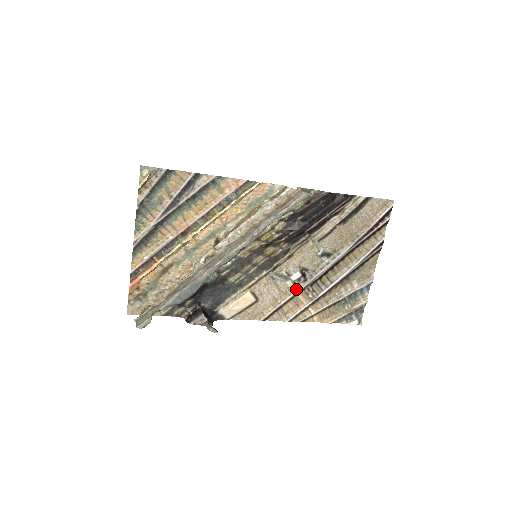
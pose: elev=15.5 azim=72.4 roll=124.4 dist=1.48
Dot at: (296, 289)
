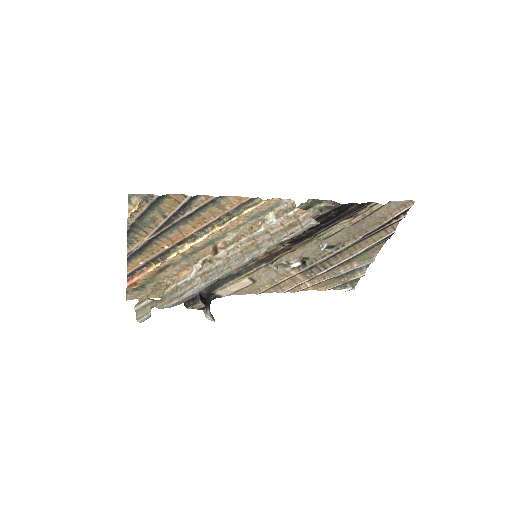
Dot at: (294, 272)
